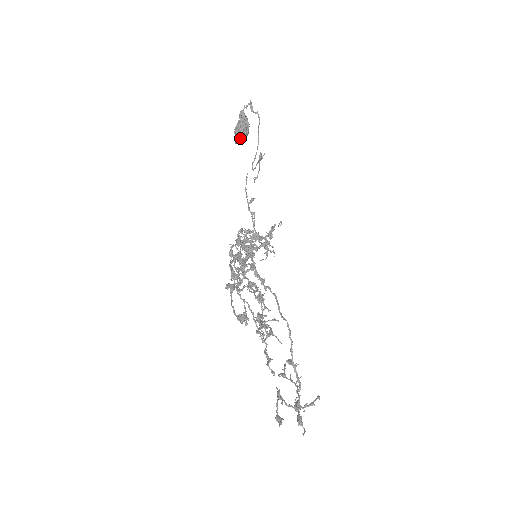
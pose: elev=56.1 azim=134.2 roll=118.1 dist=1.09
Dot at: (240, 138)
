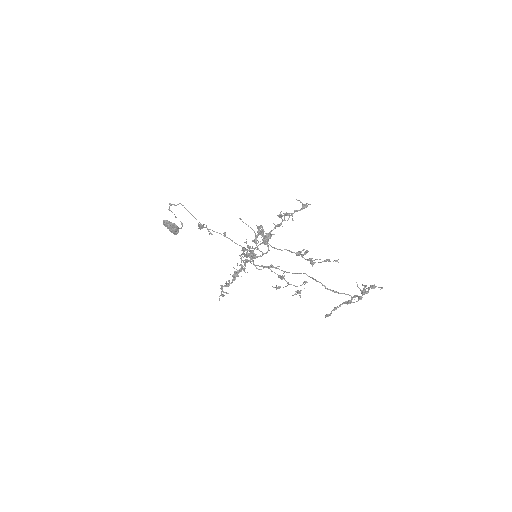
Dot at: (177, 233)
